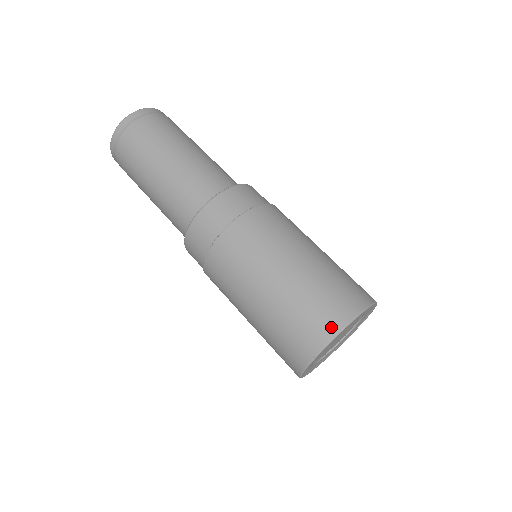
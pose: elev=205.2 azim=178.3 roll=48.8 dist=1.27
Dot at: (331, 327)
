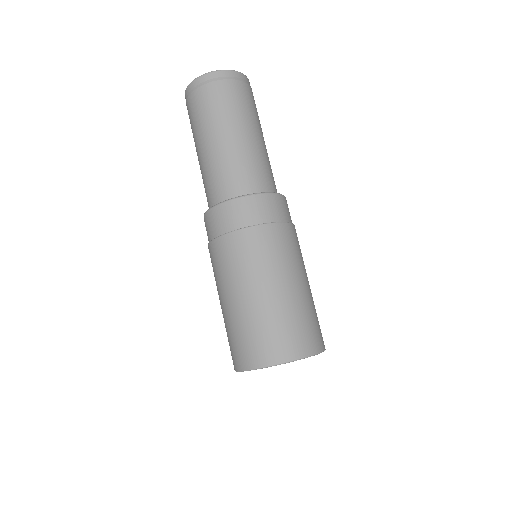
Dot at: (260, 360)
